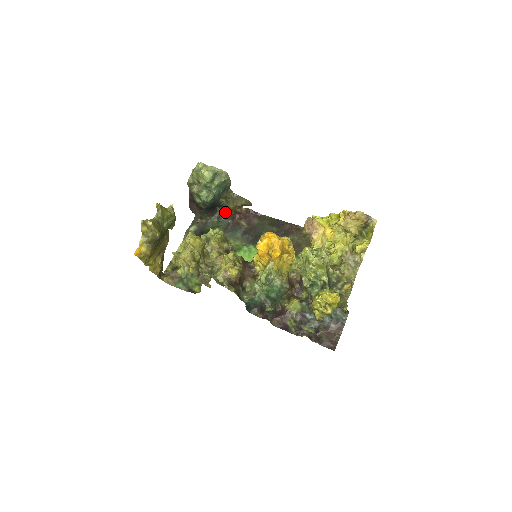
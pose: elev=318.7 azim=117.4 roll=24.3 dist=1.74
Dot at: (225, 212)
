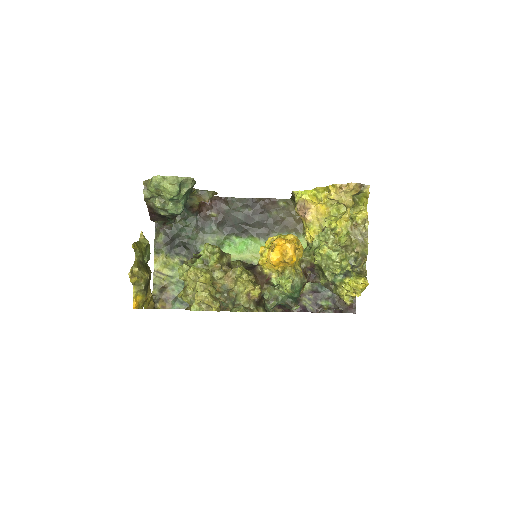
Dot at: (189, 209)
